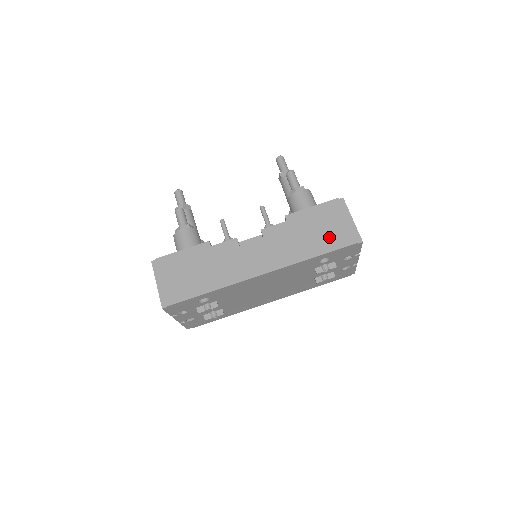
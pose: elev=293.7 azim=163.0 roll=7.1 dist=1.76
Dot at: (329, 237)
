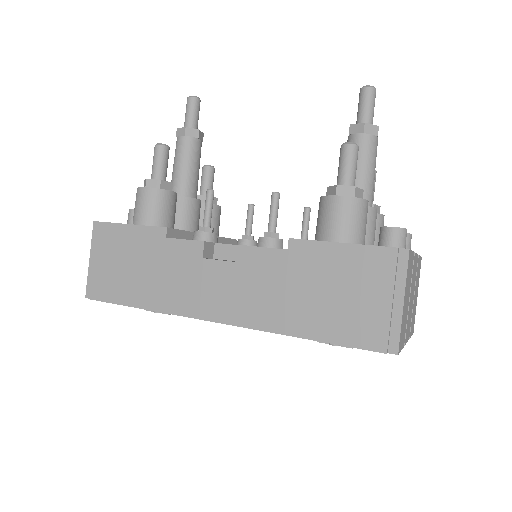
Dot at: (341, 316)
